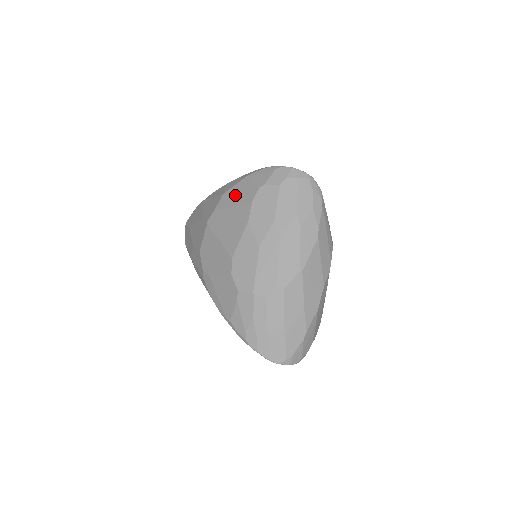
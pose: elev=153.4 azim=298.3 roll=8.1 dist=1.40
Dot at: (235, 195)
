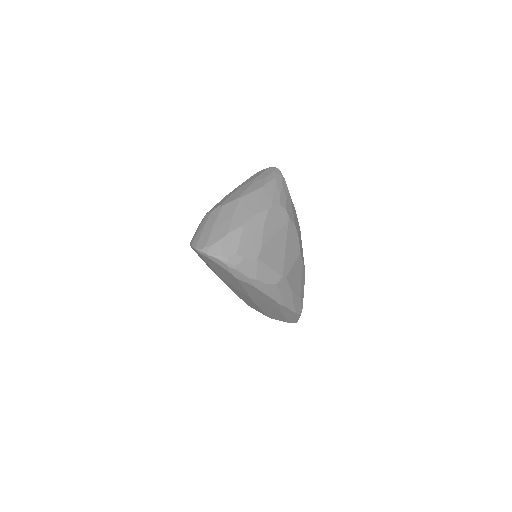
Dot at: occluded
